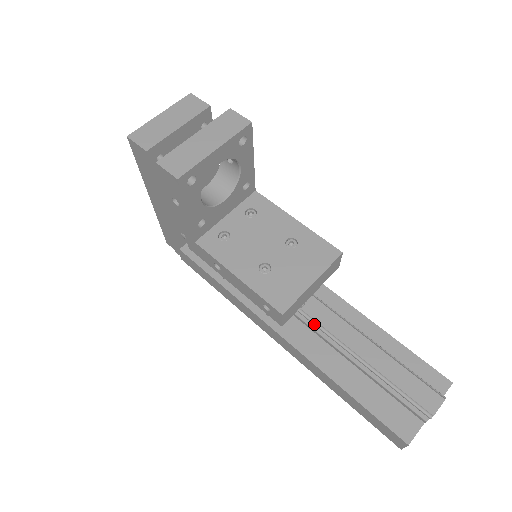
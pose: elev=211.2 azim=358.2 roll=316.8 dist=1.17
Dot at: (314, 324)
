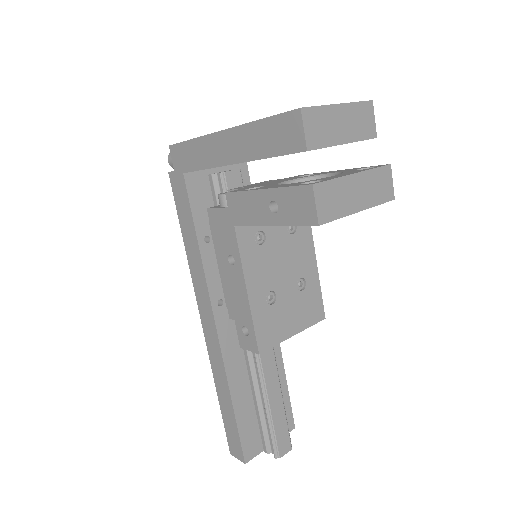
Dot at: occluded
